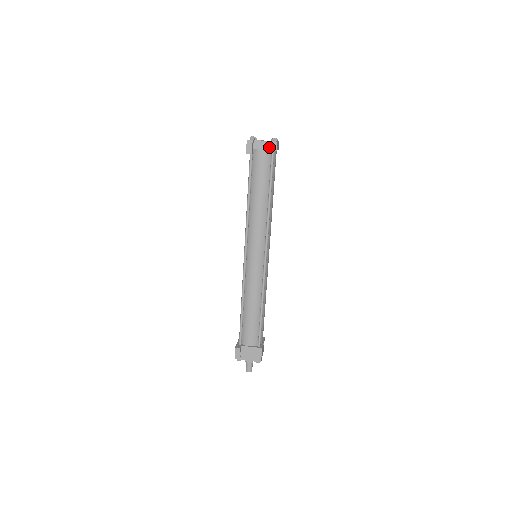
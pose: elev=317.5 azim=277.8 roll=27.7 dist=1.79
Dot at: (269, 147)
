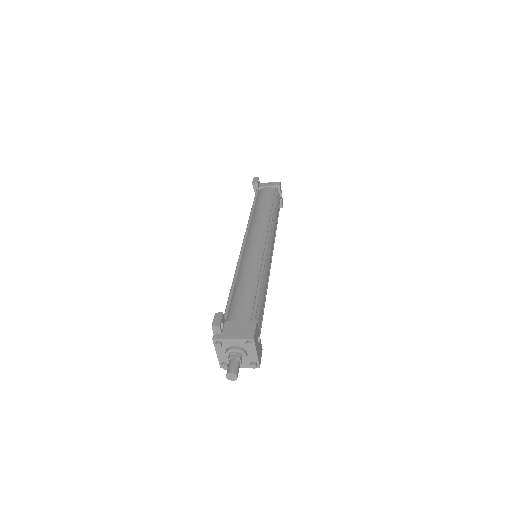
Dot at: (273, 184)
